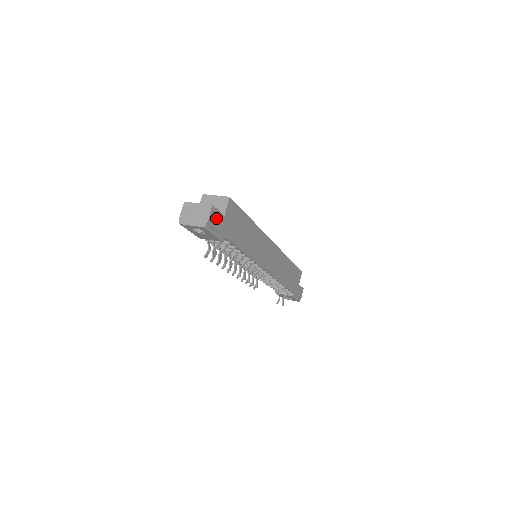
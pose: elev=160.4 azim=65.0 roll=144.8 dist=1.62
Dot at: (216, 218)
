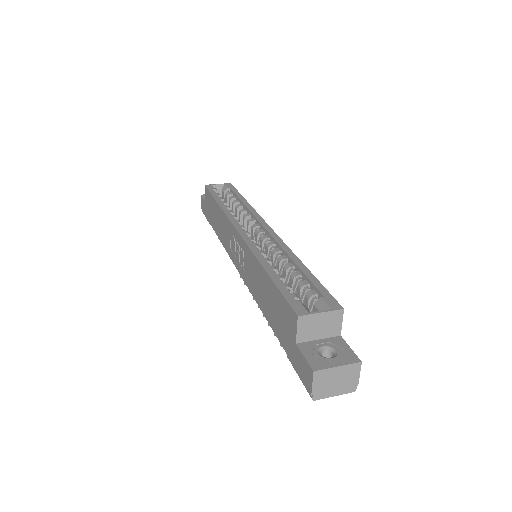
Dot at: occluded
